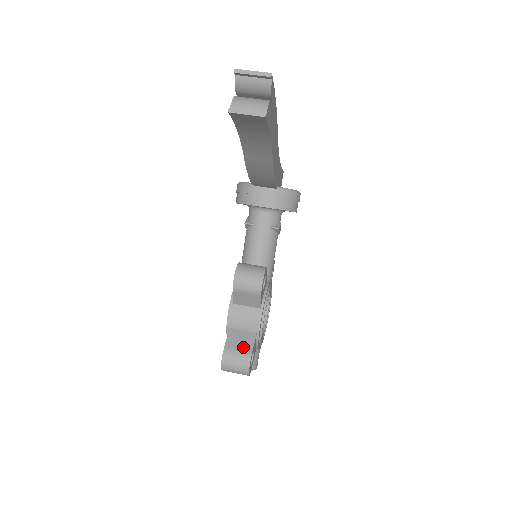
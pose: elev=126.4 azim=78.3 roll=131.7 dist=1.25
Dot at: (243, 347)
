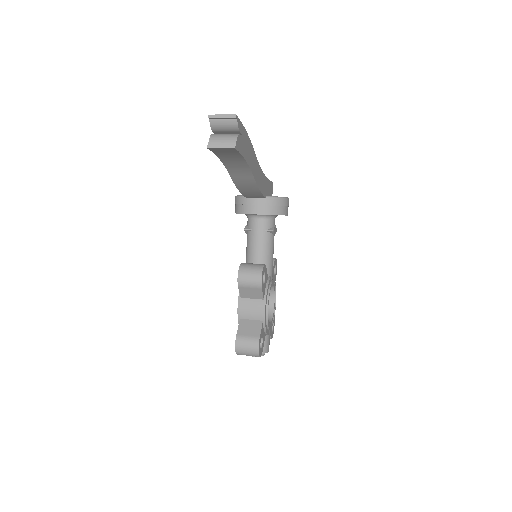
Dot at: (252, 333)
